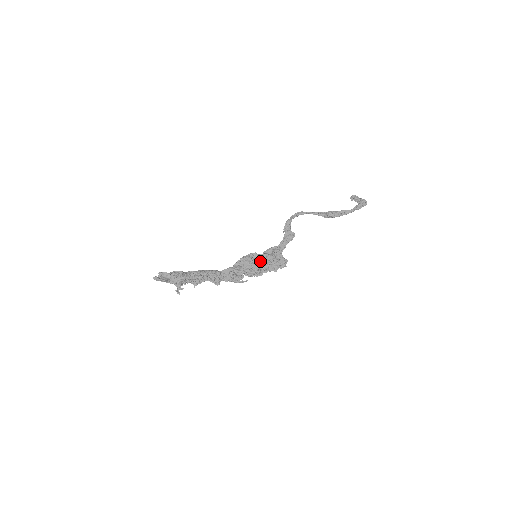
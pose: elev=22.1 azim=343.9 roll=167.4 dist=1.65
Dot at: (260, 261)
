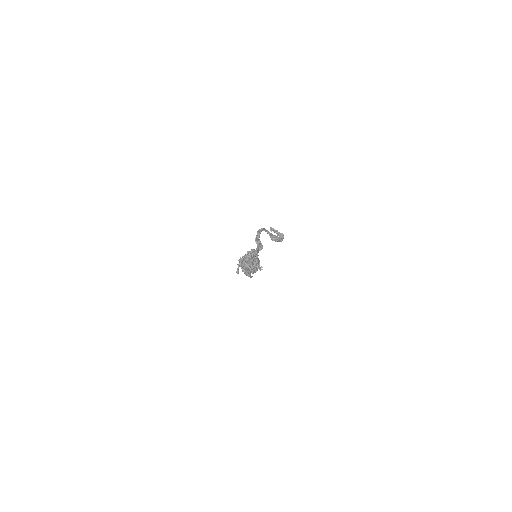
Dot at: (259, 262)
